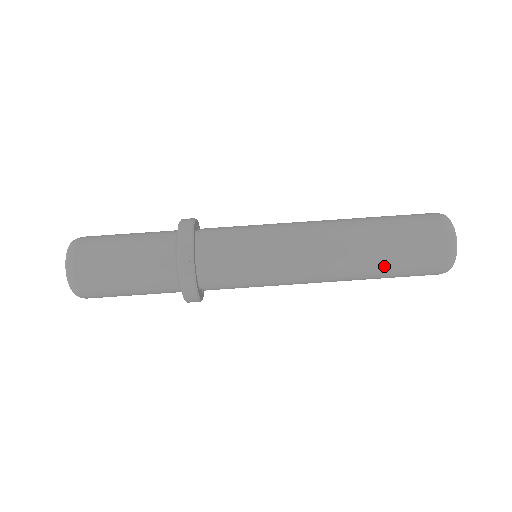
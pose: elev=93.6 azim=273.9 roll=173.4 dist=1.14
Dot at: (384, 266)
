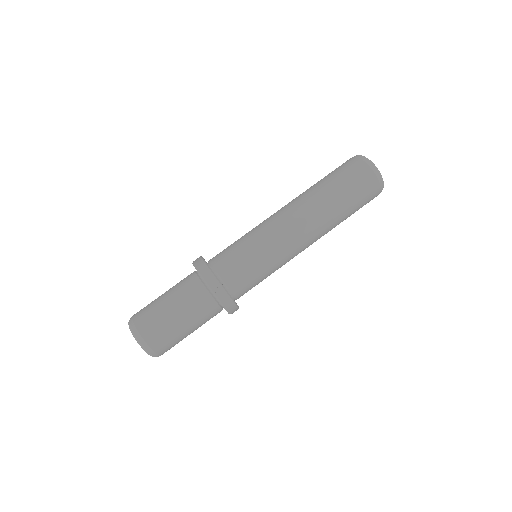
Dot at: (342, 212)
